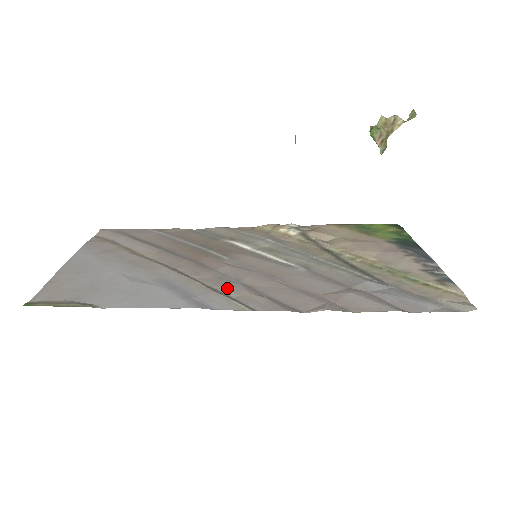
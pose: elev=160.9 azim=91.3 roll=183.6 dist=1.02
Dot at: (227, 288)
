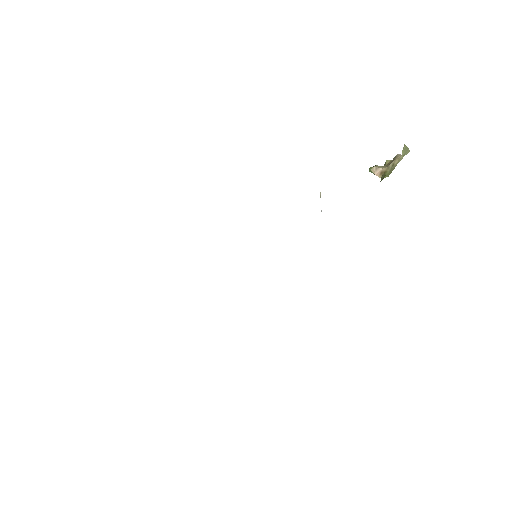
Dot at: occluded
